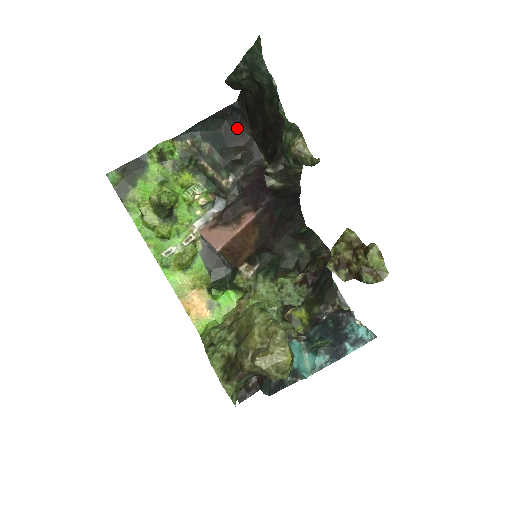
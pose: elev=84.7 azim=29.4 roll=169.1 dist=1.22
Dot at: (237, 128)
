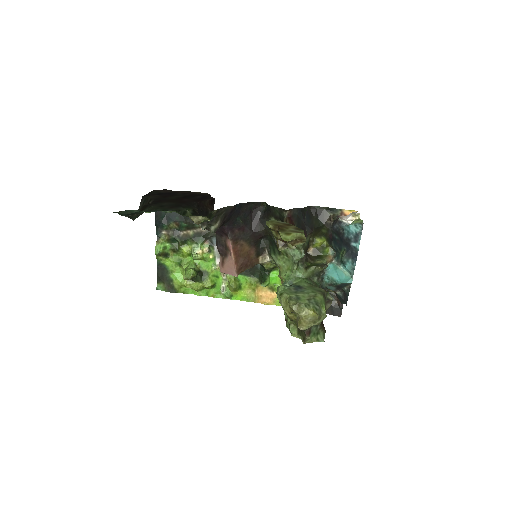
Dot at: occluded
